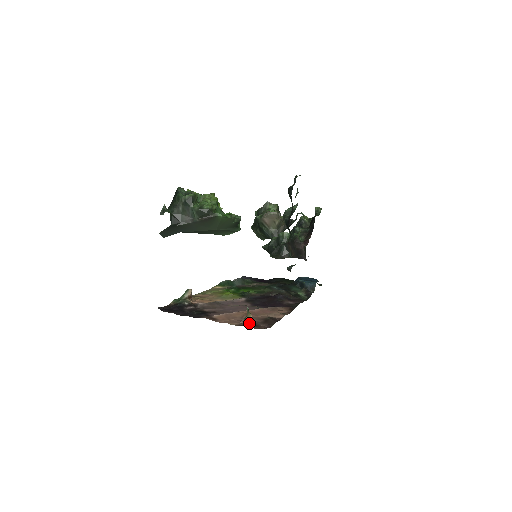
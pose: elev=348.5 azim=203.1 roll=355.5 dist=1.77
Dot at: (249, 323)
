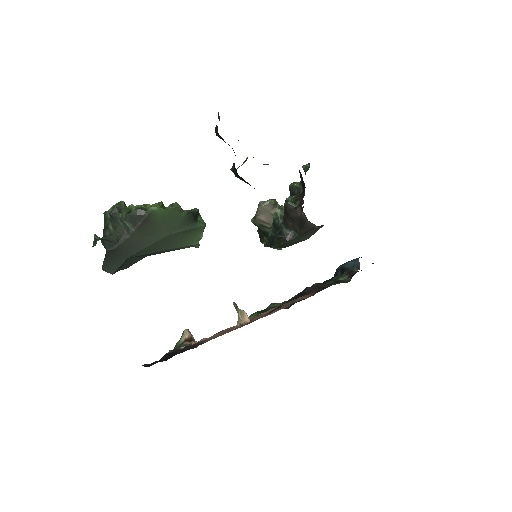
Dot at: (245, 323)
